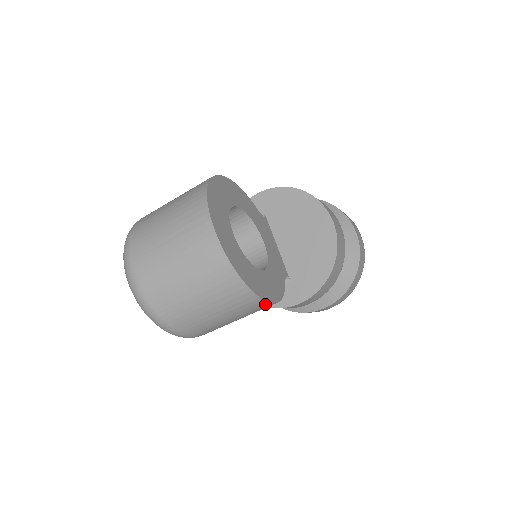
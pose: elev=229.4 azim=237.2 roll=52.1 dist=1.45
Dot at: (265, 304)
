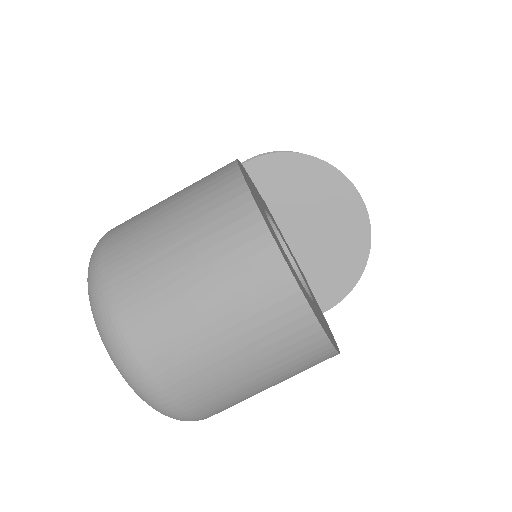
Dot at: occluded
